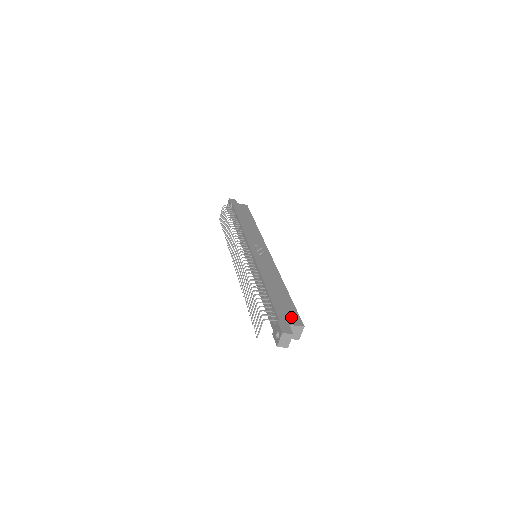
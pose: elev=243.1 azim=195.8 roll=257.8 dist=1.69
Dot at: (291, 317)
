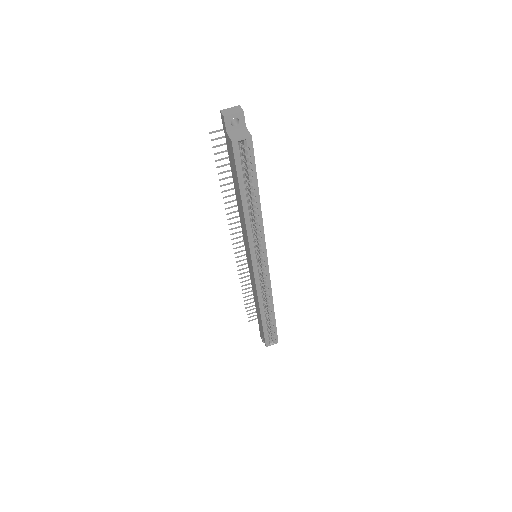
Dot at: occluded
